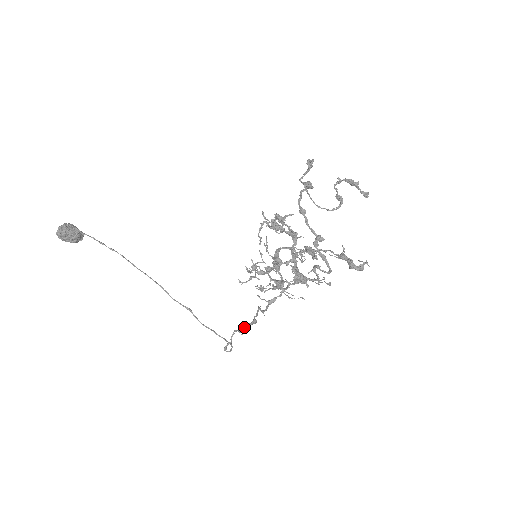
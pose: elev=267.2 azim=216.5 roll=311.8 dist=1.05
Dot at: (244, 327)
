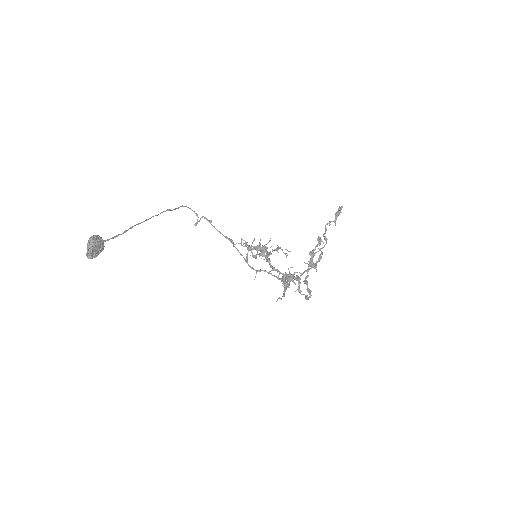
Dot at: (219, 232)
